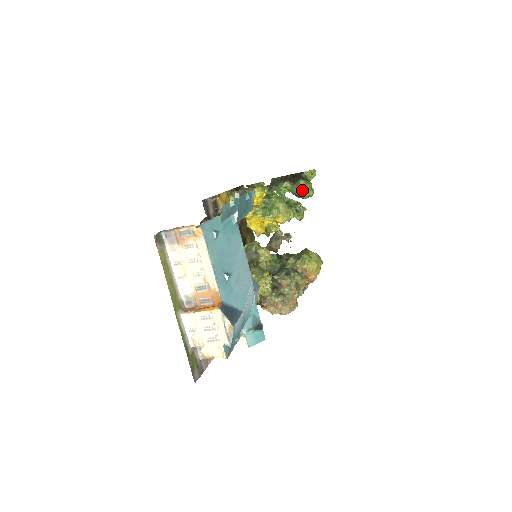
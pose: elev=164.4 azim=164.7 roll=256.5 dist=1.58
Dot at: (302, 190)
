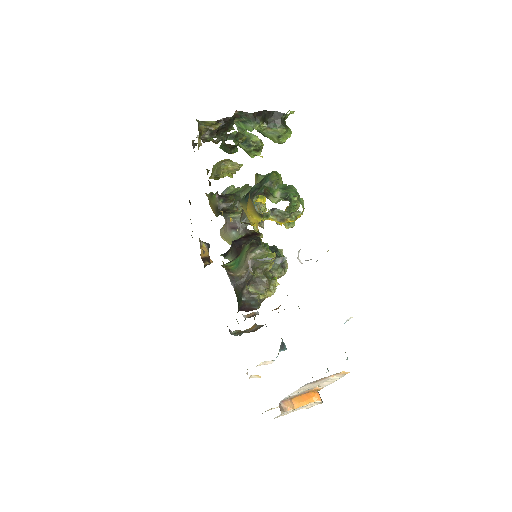
Dot at: (283, 142)
